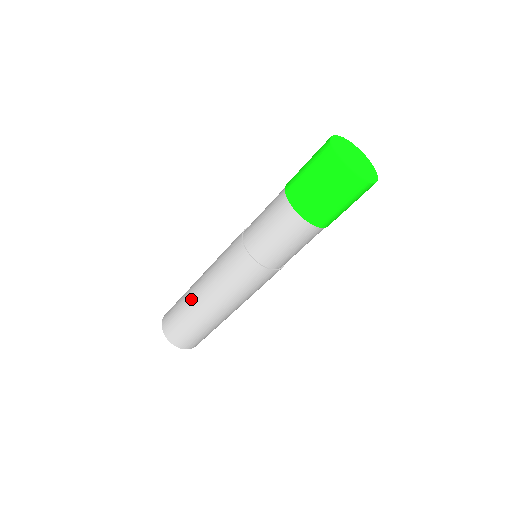
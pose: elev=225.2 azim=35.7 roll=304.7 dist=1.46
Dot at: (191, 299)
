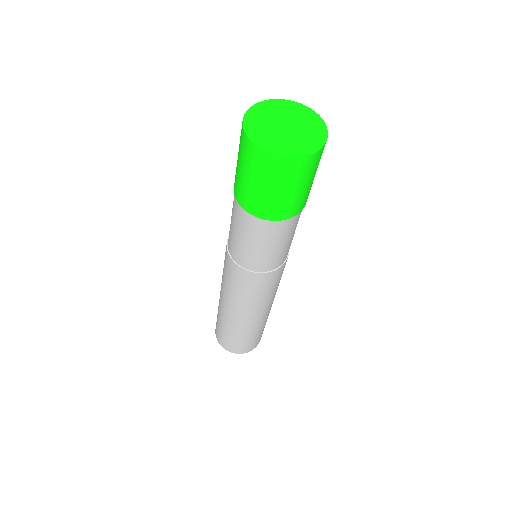
Dot at: (229, 322)
